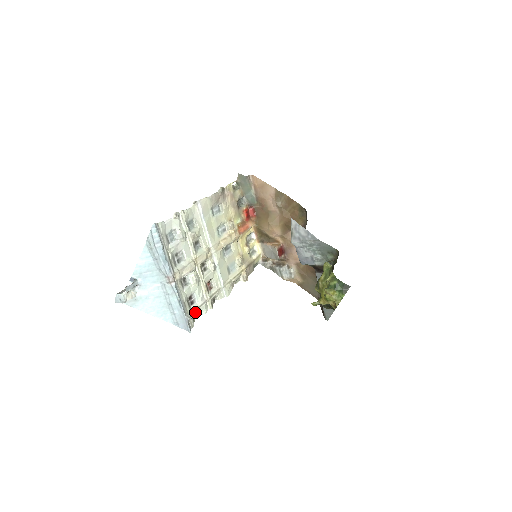
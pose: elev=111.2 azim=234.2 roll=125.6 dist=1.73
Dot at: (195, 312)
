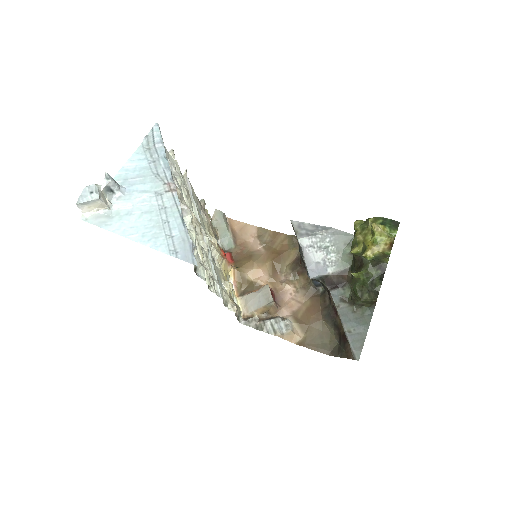
Dot at: (196, 258)
